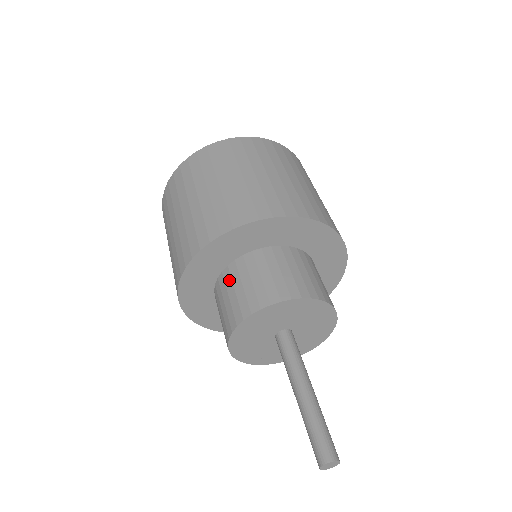
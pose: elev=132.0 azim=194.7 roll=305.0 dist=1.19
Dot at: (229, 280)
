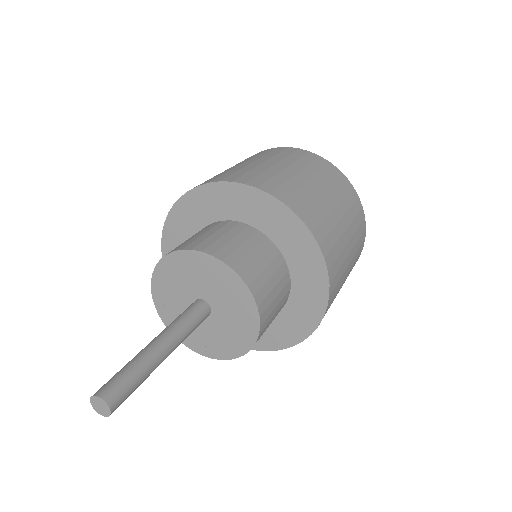
Dot at: (228, 228)
